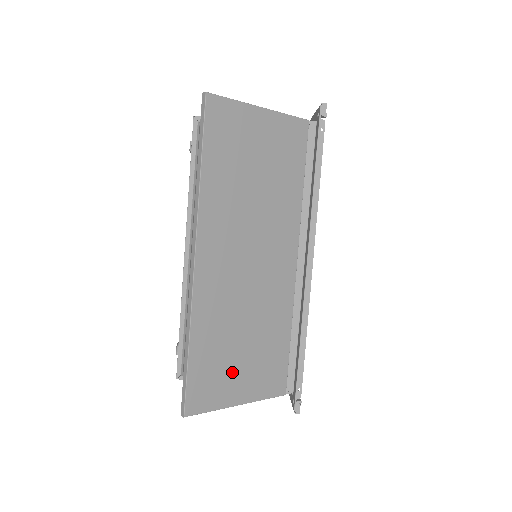
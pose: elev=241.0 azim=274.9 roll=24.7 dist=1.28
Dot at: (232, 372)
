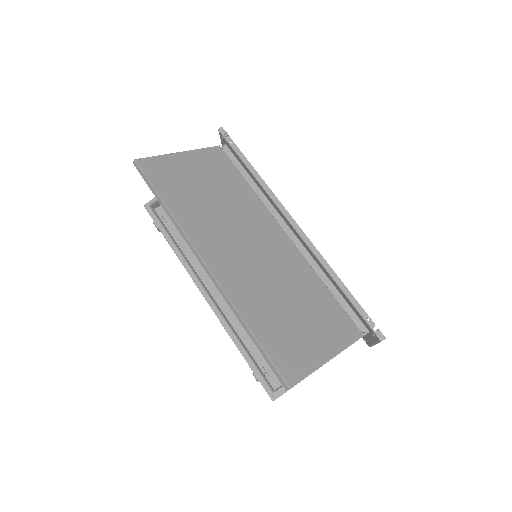
Dot at: (301, 335)
